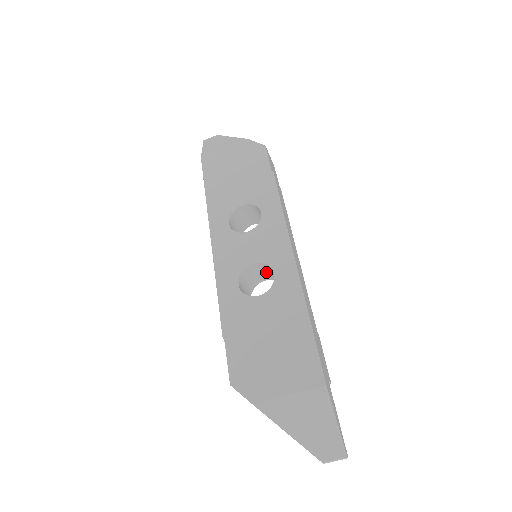
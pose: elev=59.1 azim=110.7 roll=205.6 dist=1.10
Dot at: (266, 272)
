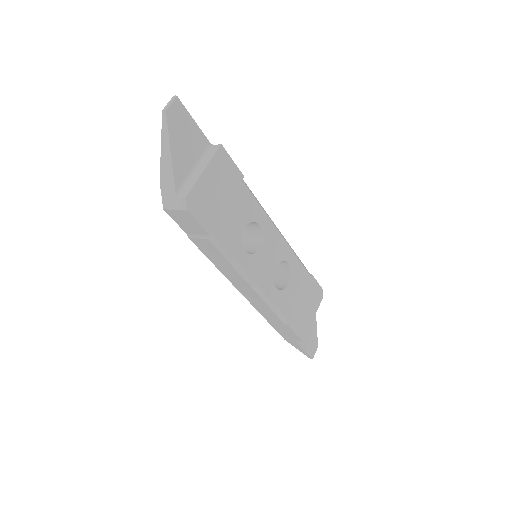
Dot at: (251, 241)
